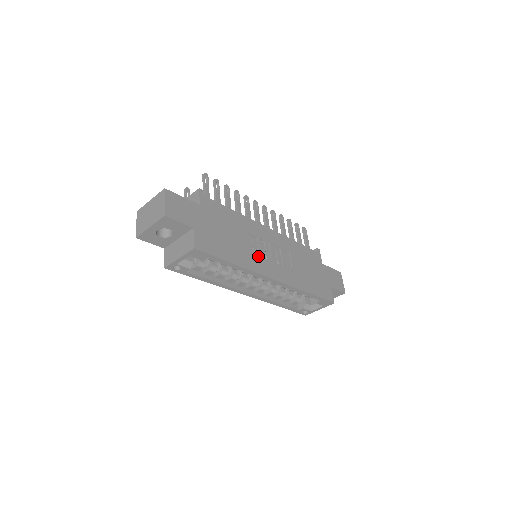
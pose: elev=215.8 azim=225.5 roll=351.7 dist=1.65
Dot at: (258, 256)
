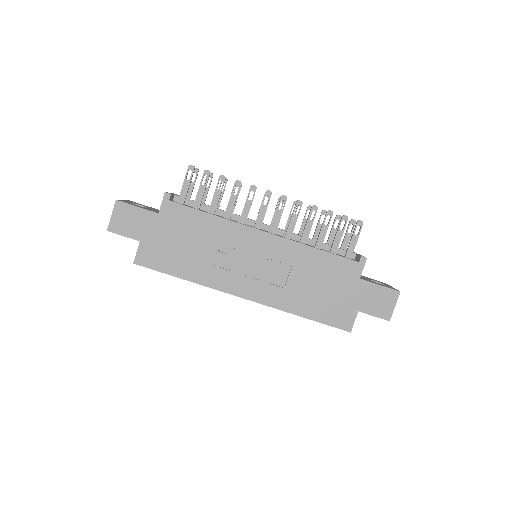
Dot at: (227, 270)
